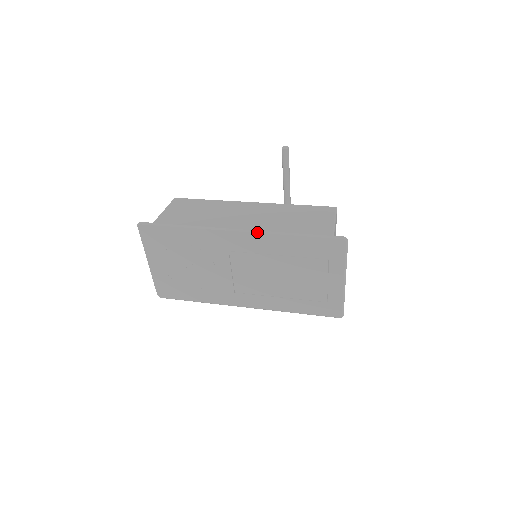
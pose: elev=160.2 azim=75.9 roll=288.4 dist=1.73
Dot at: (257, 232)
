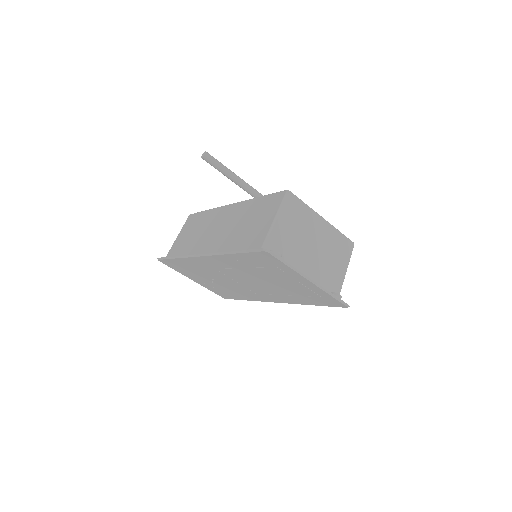
Dot at: (211, 255)
